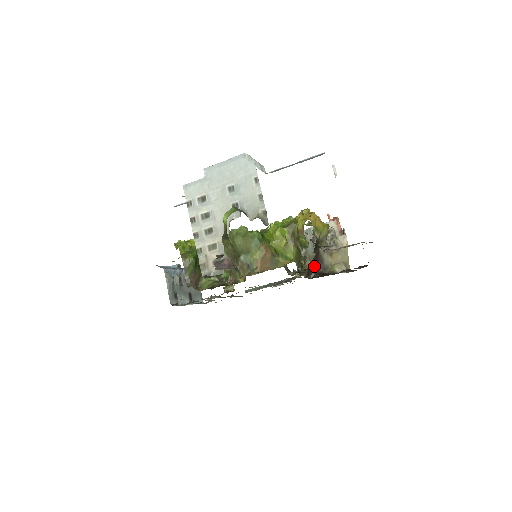
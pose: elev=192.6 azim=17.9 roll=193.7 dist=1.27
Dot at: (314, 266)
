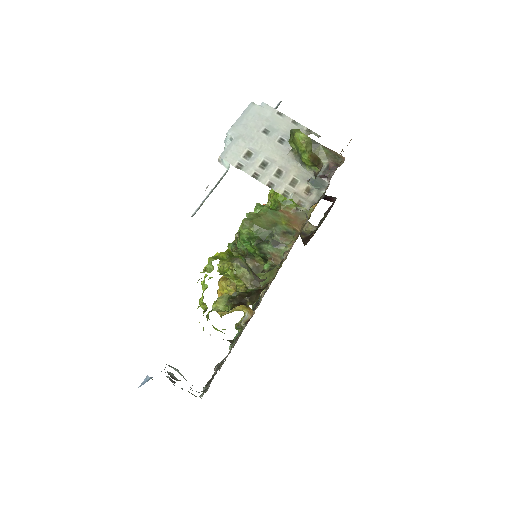
Dot at: occluded
